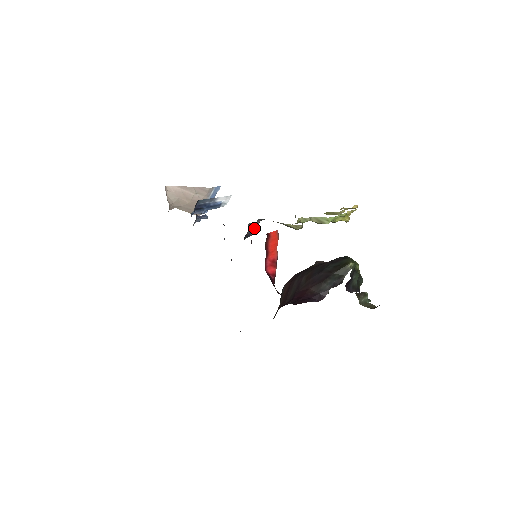
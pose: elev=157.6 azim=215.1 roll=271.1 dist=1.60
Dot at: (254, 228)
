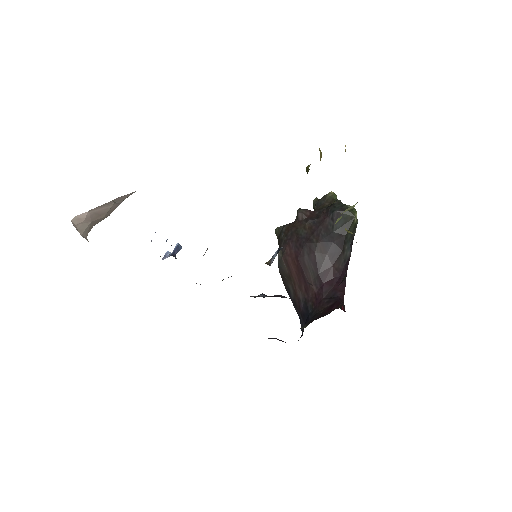
Dot at: occluded
